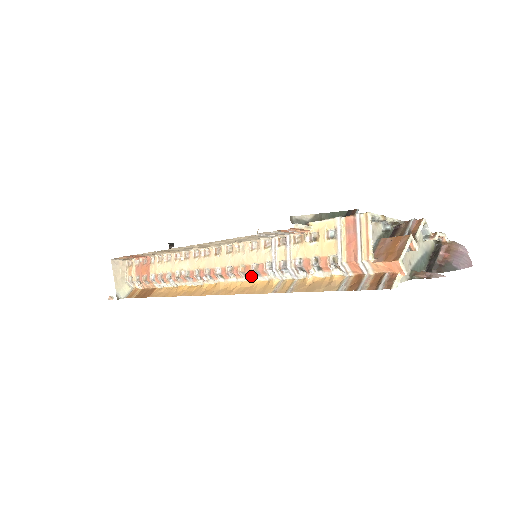
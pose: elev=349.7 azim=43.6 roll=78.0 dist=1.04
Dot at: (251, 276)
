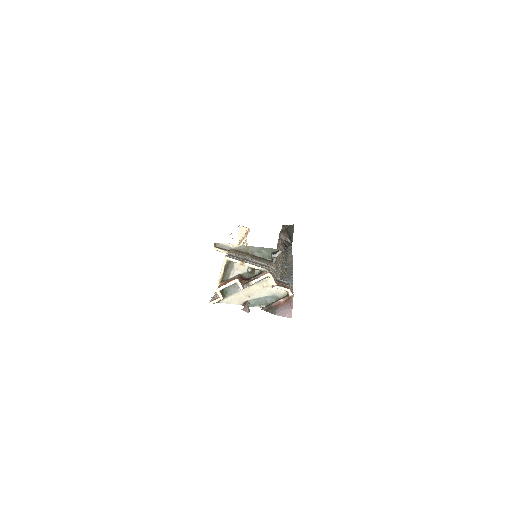
Dot at: occluded
